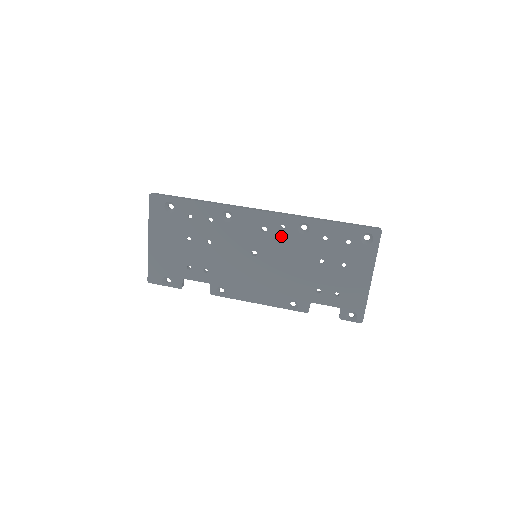
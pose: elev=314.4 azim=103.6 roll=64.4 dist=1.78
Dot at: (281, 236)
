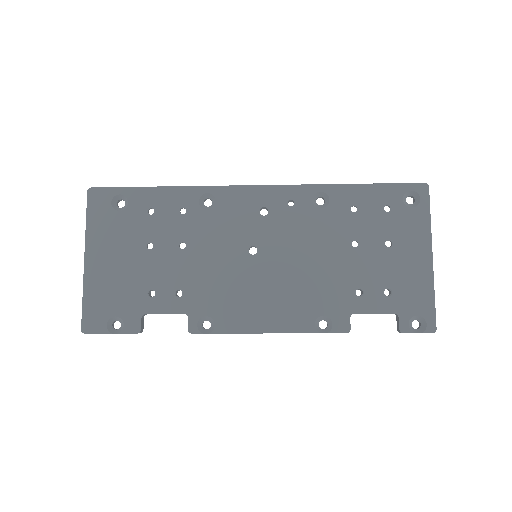
Dot at: (290, 217)
